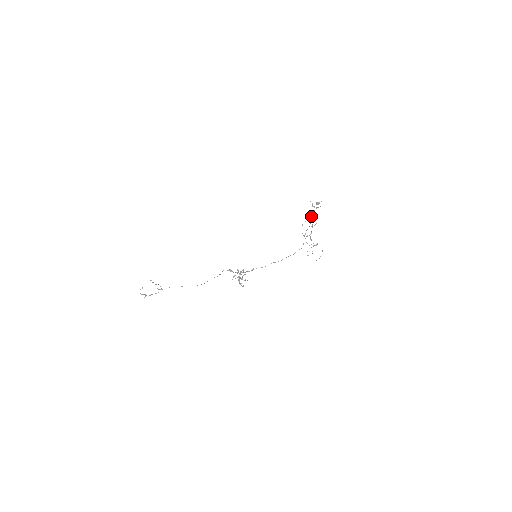
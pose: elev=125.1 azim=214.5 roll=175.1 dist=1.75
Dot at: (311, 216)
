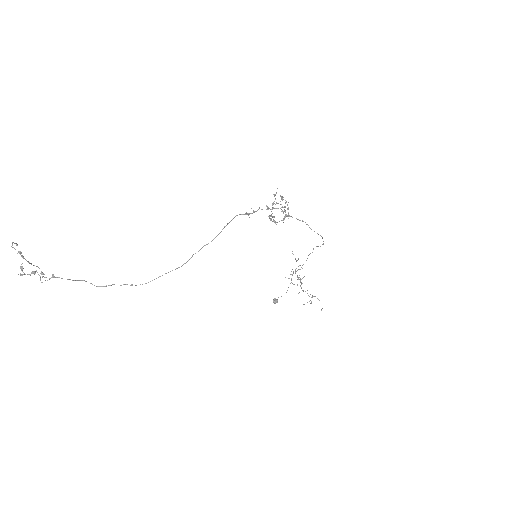
Dot at: (295, 269)
